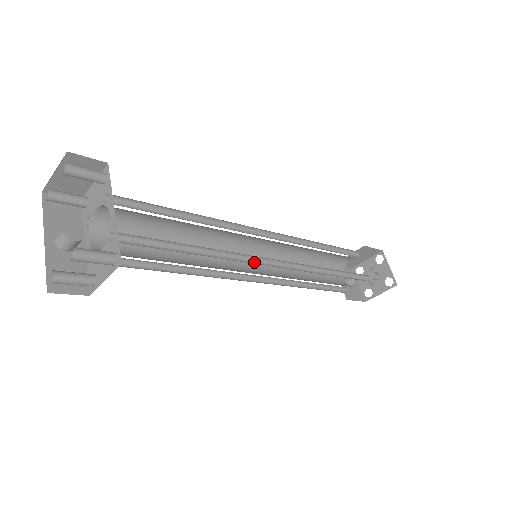
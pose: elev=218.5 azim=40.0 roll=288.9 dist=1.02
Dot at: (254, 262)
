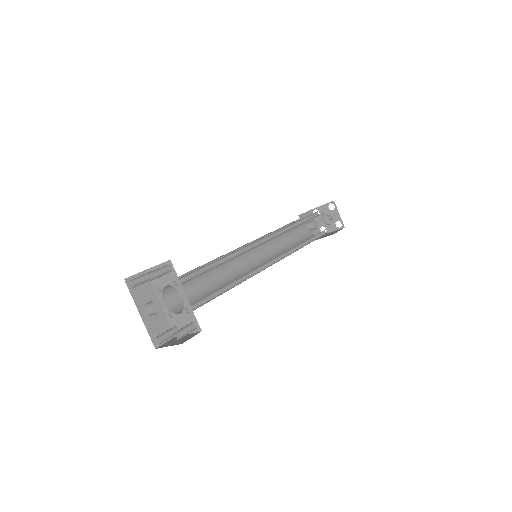
Dot at: (259, 269)
